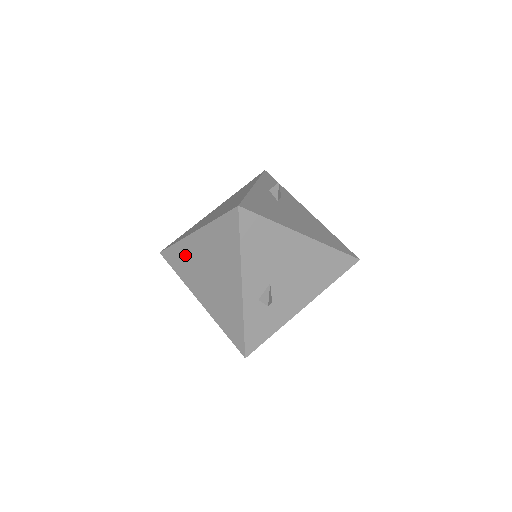
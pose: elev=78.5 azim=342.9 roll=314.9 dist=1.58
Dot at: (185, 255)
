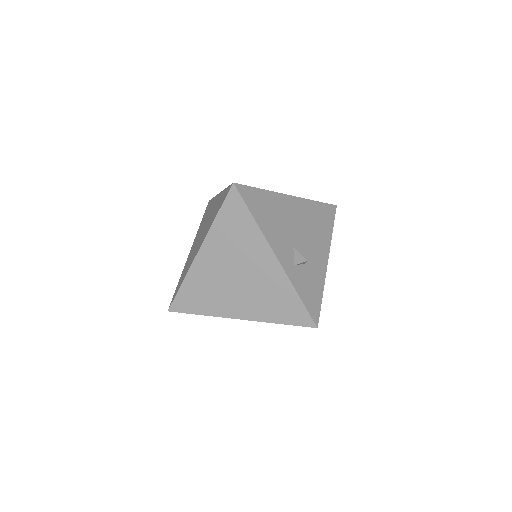
Dot at: (199, 285)
